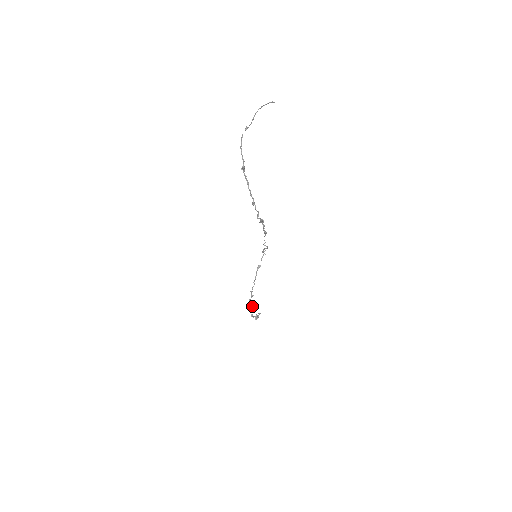
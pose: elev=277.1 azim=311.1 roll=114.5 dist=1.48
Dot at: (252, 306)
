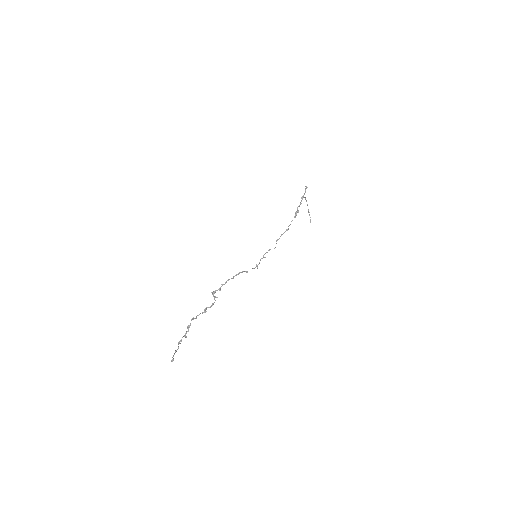
Dot at: occluded
